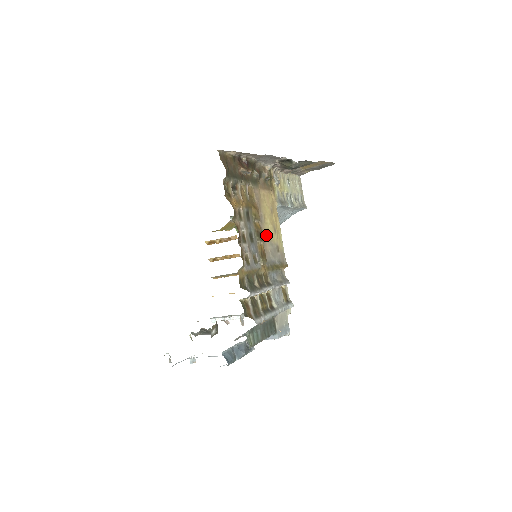
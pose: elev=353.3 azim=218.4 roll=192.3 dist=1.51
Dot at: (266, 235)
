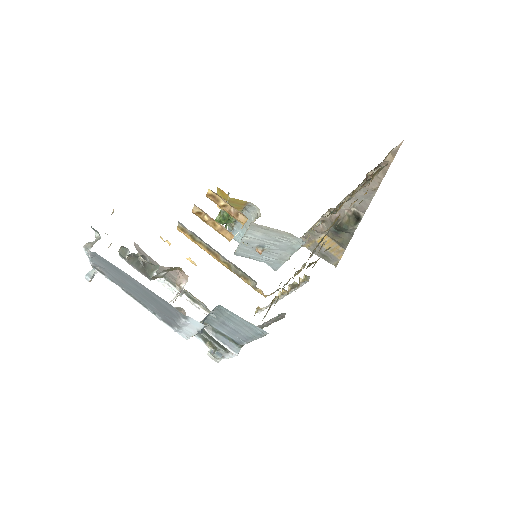
Dot at: occluded
